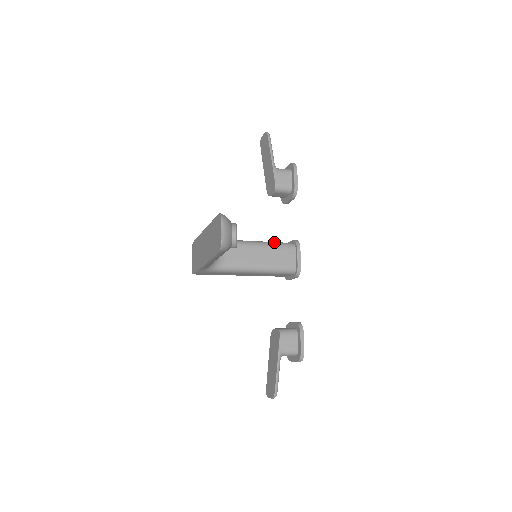
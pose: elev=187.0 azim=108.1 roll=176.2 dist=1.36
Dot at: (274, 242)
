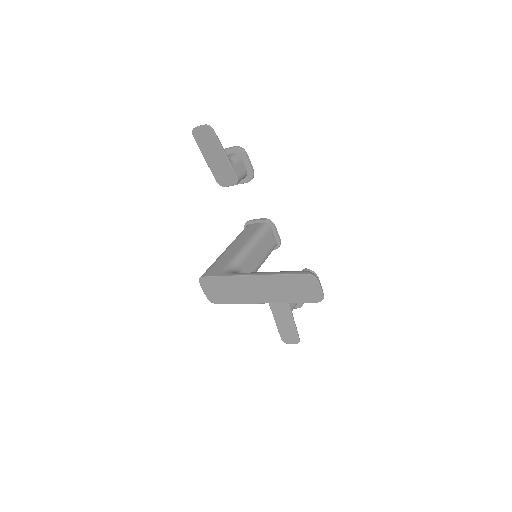
Dot at: (258, 233)
